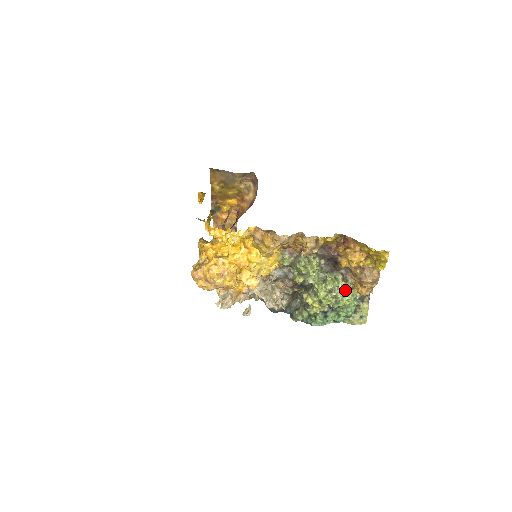
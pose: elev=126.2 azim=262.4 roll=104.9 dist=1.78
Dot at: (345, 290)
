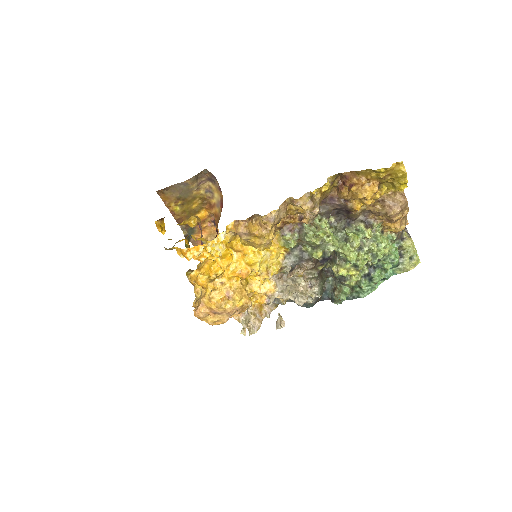
Dot at: (376, 237)
